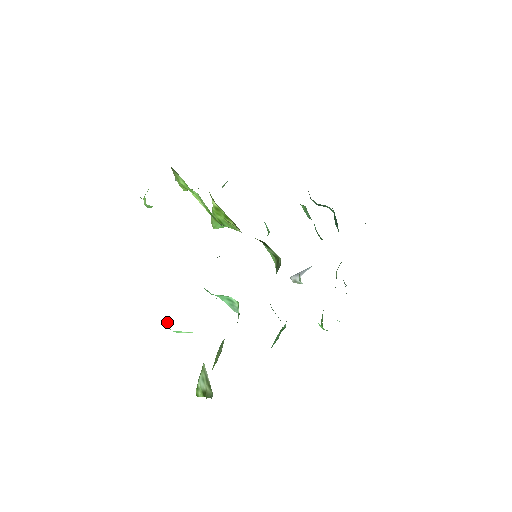
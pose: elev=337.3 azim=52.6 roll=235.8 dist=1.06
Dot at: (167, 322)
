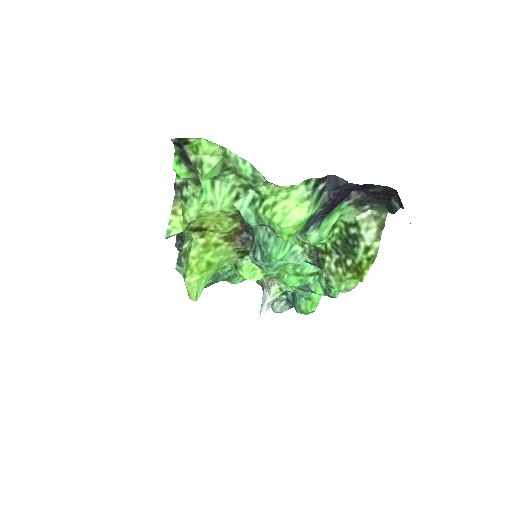
Dot at: (307, 239)
